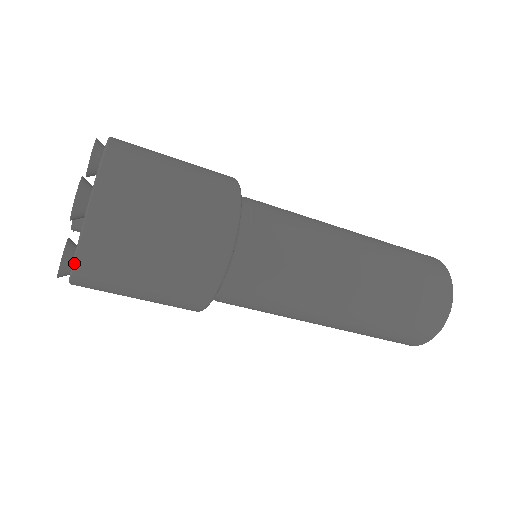
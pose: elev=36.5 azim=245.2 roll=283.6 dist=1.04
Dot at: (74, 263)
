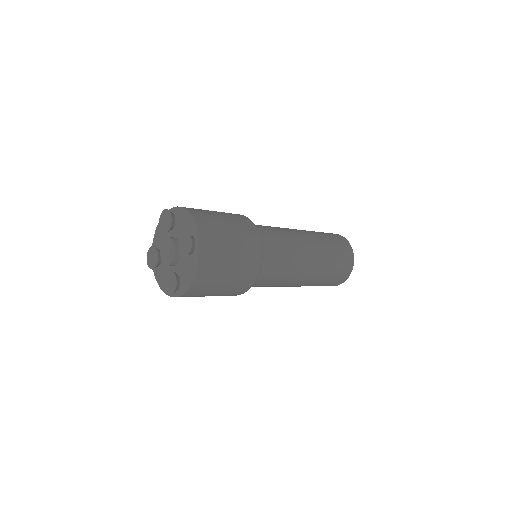
Dot at: (160, 287)
